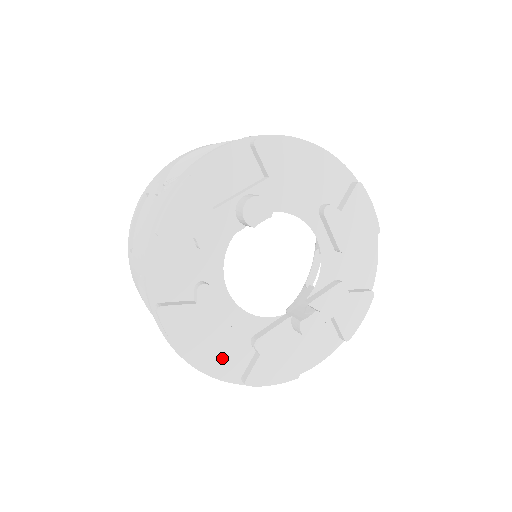
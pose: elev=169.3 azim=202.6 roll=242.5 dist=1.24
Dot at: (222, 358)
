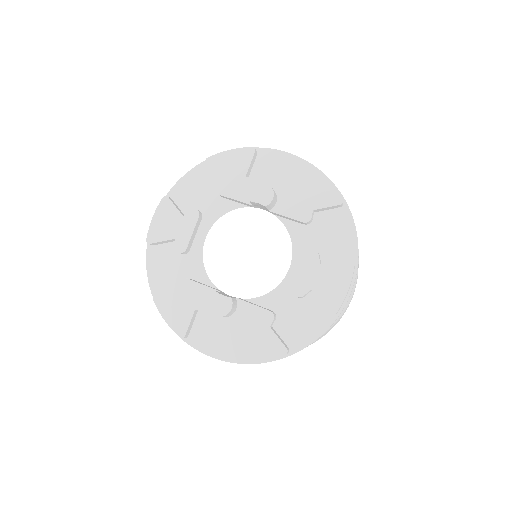
Dot at: (163, 269)
